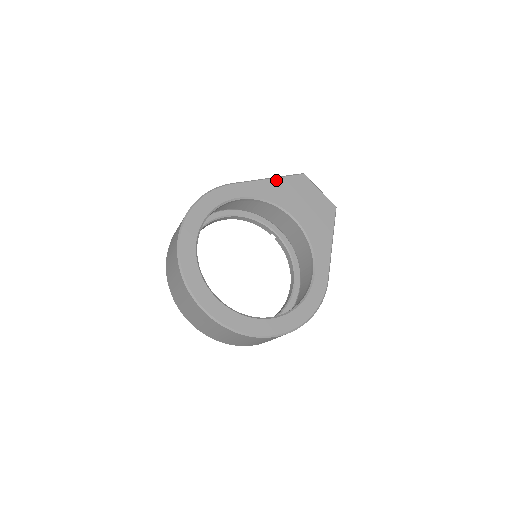
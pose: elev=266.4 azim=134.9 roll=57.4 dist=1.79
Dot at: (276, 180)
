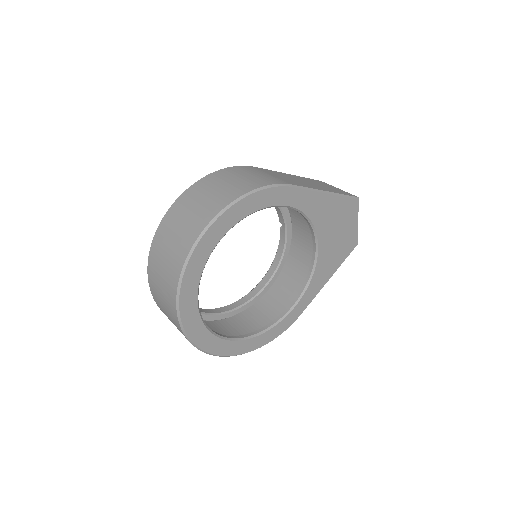
Dot at: (332, 197)
